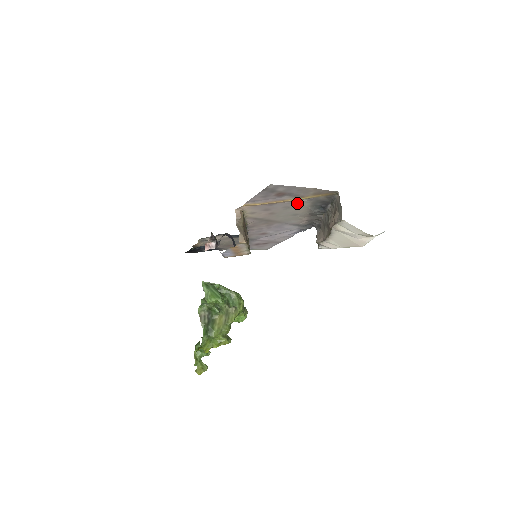
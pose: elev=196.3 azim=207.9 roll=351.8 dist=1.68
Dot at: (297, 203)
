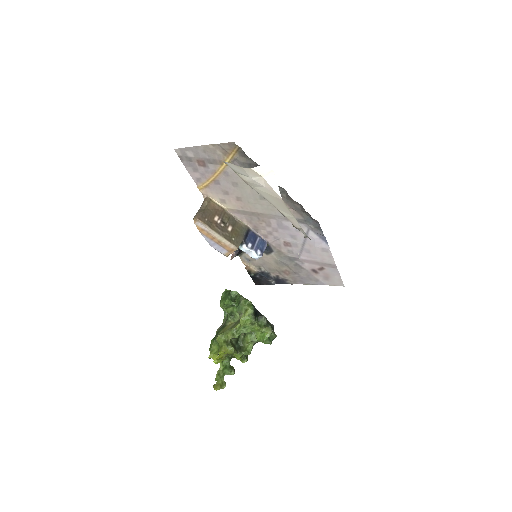
Dot at: (233, 174)
